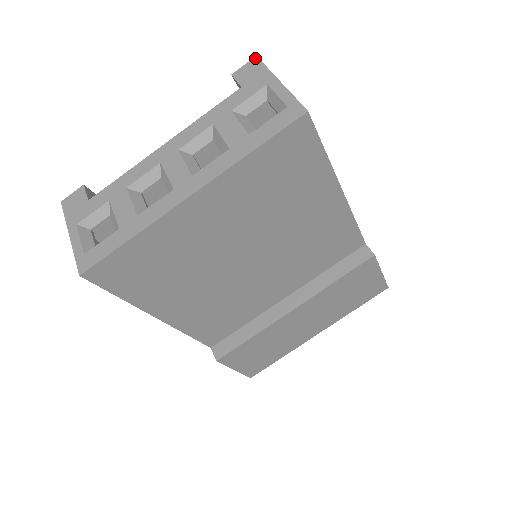
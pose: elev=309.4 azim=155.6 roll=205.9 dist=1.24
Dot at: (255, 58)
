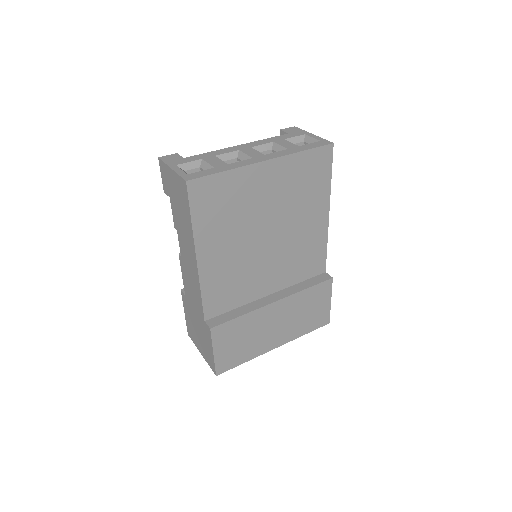
Dot at: (294, 127)
